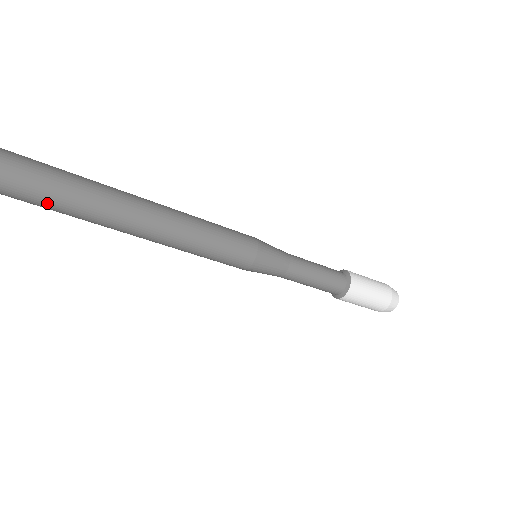
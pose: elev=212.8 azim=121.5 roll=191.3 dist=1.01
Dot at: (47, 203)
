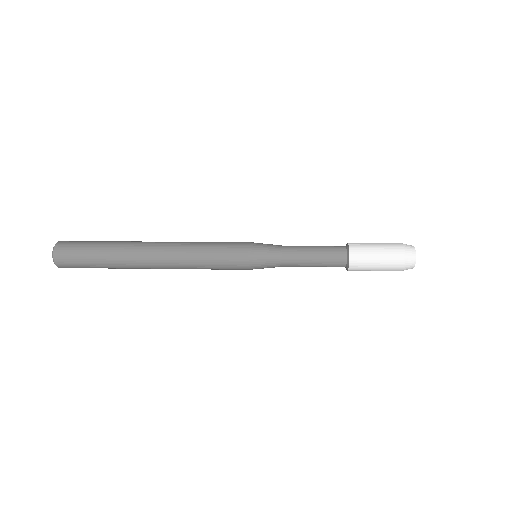
Dot at: occluded
